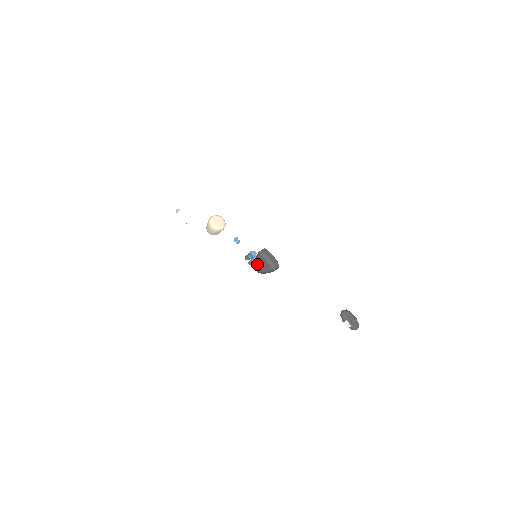
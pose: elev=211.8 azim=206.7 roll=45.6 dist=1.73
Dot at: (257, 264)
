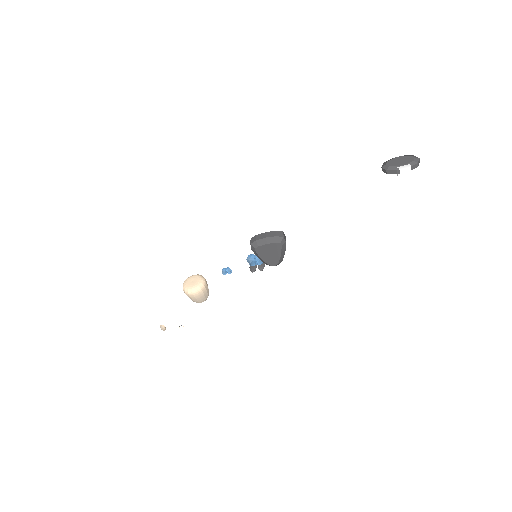
Dot at: (266, 259)
